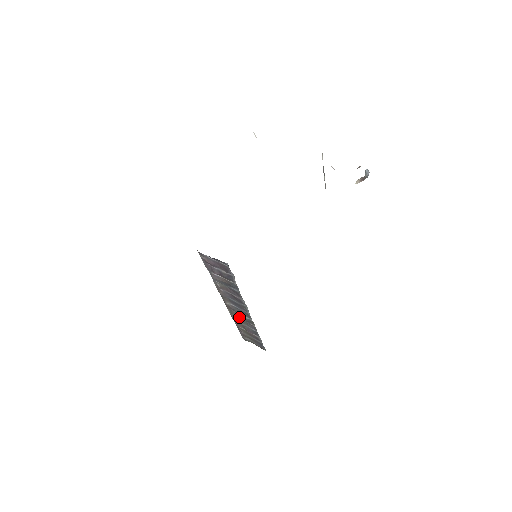
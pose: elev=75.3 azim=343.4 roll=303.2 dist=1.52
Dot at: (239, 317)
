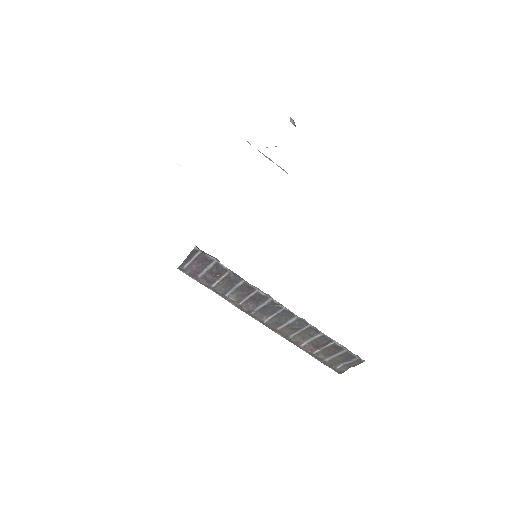
Dot at: (293, 332)
